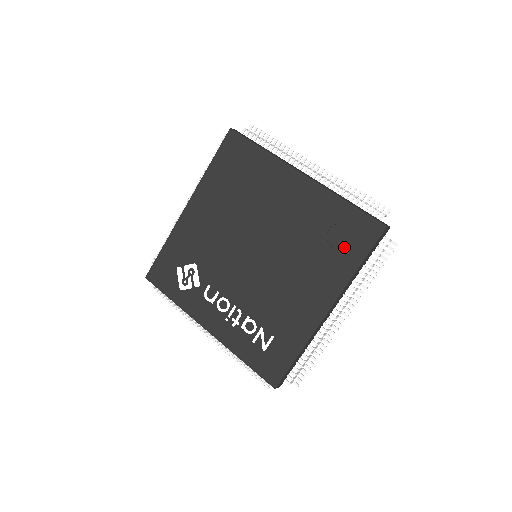
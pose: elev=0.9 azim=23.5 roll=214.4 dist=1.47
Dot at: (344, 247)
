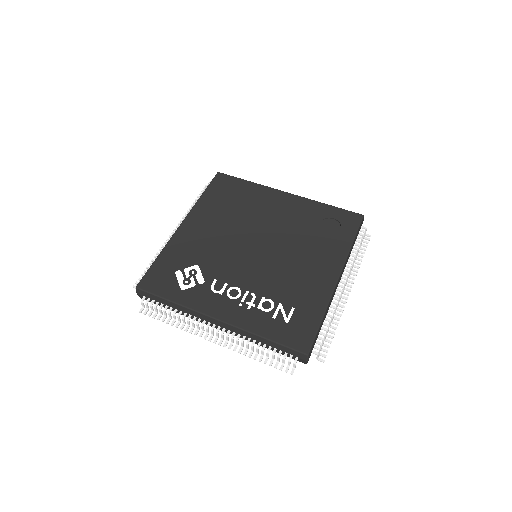
Dot at: (336, 232)
